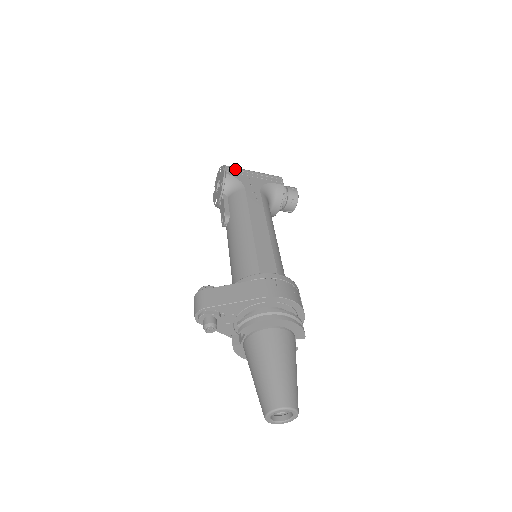
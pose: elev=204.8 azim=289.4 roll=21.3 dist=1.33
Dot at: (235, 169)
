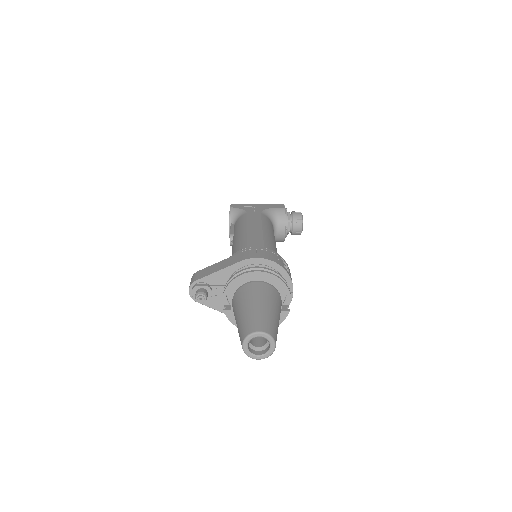
Dot at: (240, 204)
